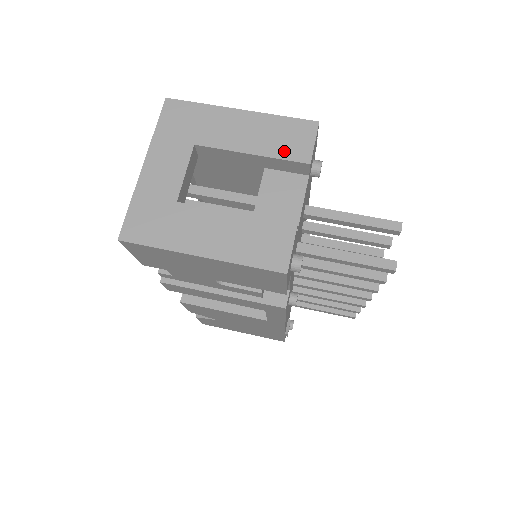
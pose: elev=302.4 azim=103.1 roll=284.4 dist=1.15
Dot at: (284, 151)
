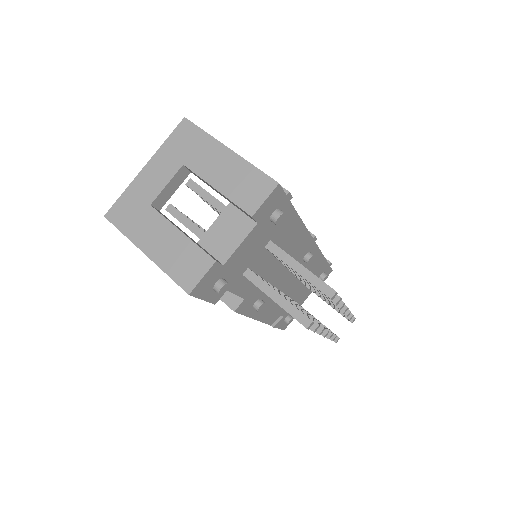
Dot at: (240, 197)
